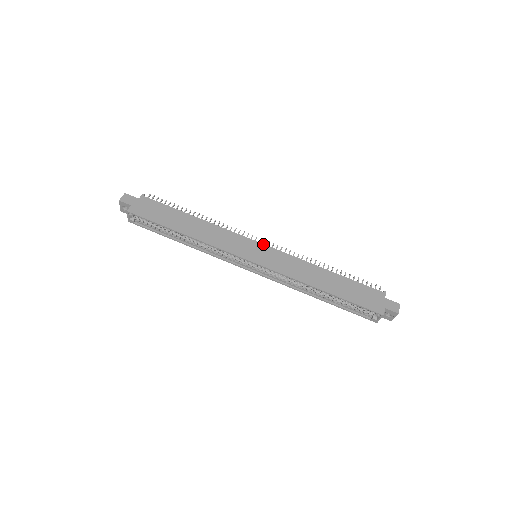
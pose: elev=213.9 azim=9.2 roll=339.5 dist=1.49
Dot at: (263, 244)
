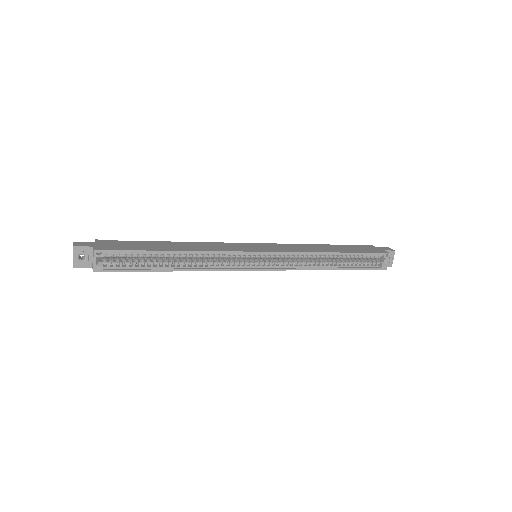
Dot at: (255, 243)
